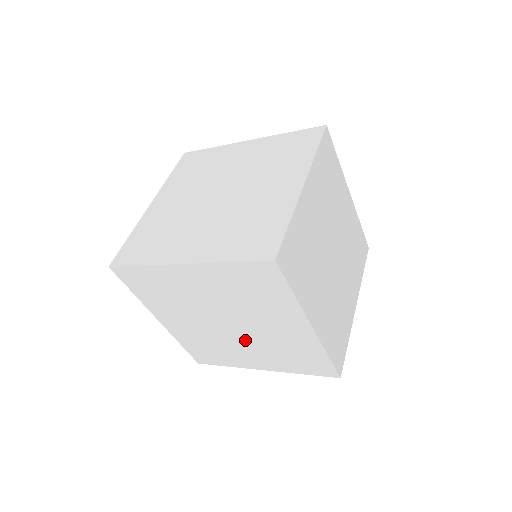
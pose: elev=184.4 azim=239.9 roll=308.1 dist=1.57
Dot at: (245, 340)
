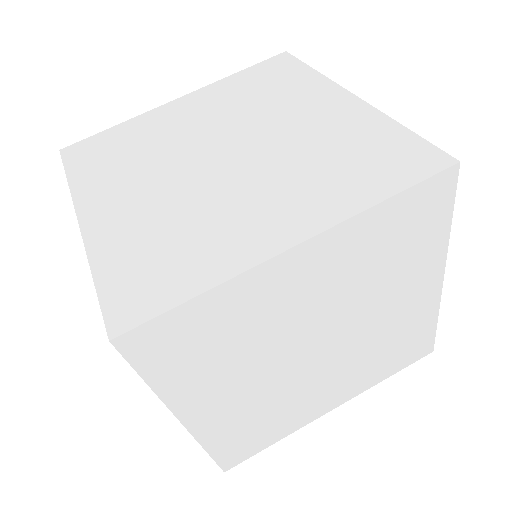
Dot at: occluded
